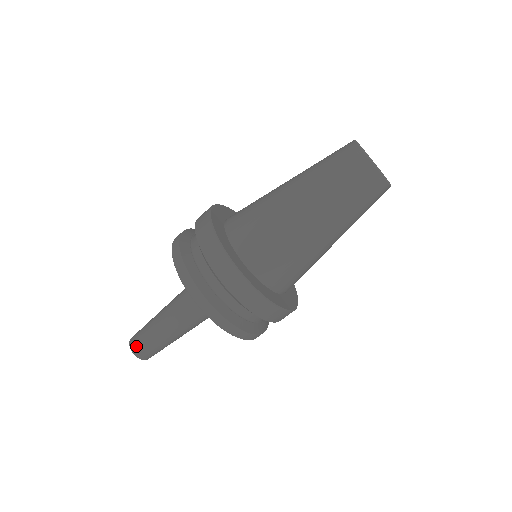
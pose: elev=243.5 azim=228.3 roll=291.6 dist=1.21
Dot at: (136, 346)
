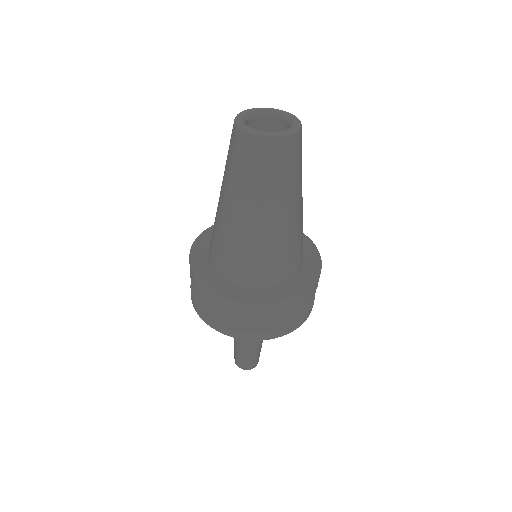
Dot at: (237, 361)
